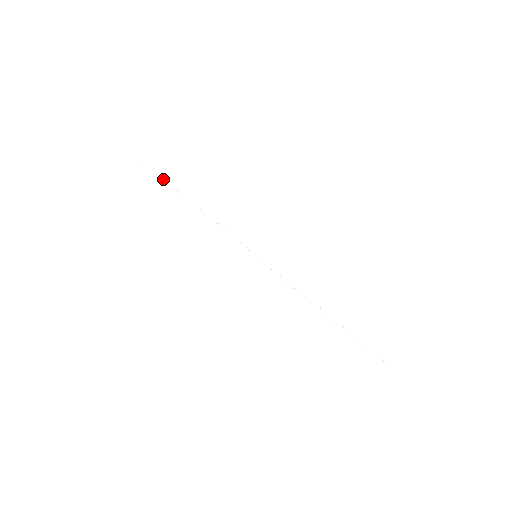
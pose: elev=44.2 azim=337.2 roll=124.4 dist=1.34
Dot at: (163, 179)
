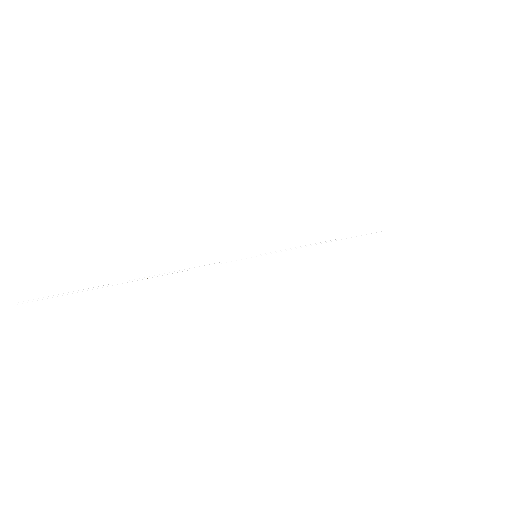
Dot at: (87, 290)
